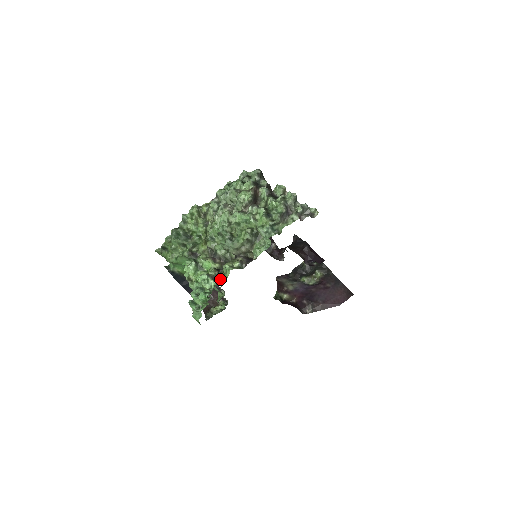
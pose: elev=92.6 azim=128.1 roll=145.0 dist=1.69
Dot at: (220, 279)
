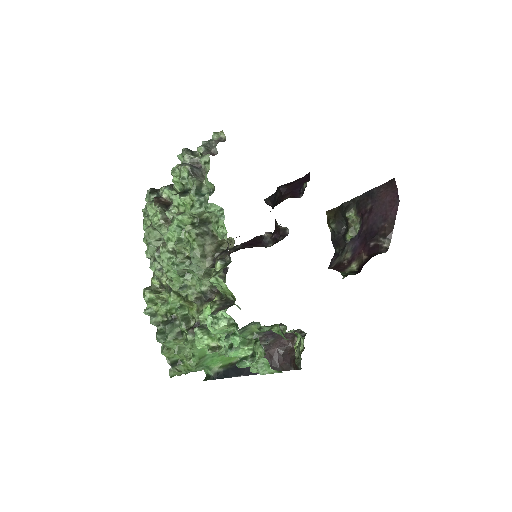
Dot at: (229, 303)
